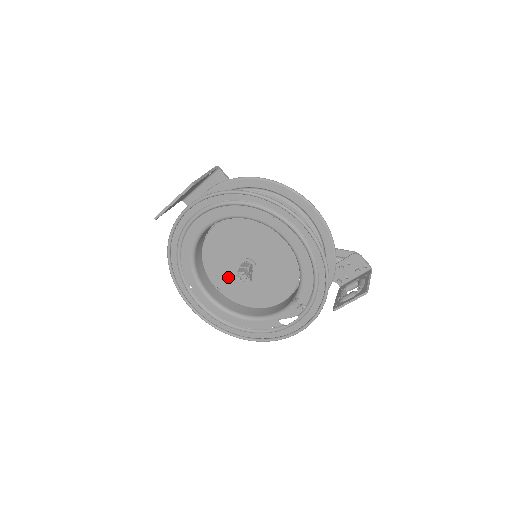
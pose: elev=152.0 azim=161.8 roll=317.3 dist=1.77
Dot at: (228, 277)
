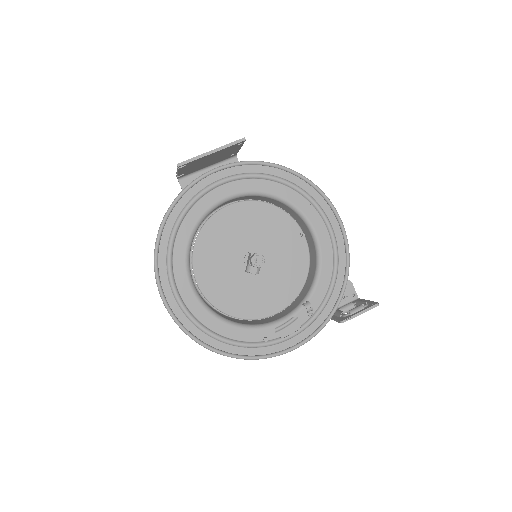
Dot at: (220, 272)
